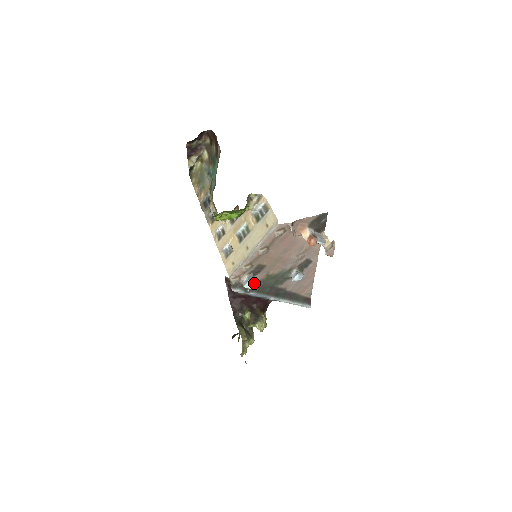
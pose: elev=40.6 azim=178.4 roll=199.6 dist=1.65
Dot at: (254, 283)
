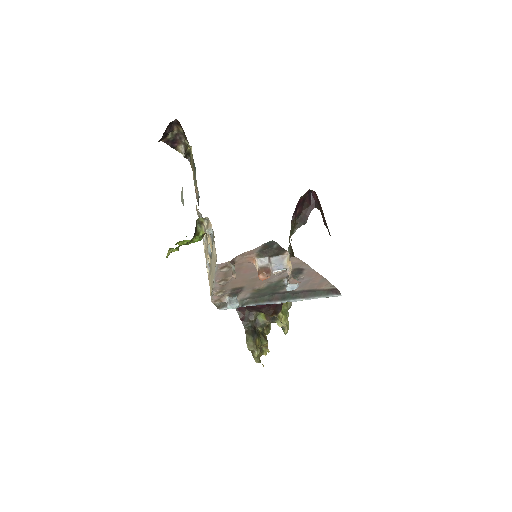
Dot at: (236, 305)
